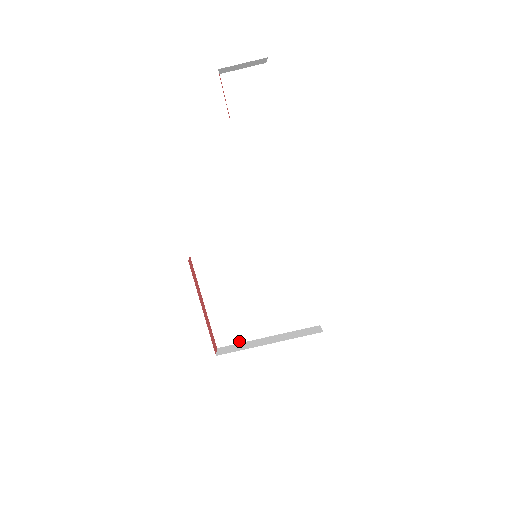
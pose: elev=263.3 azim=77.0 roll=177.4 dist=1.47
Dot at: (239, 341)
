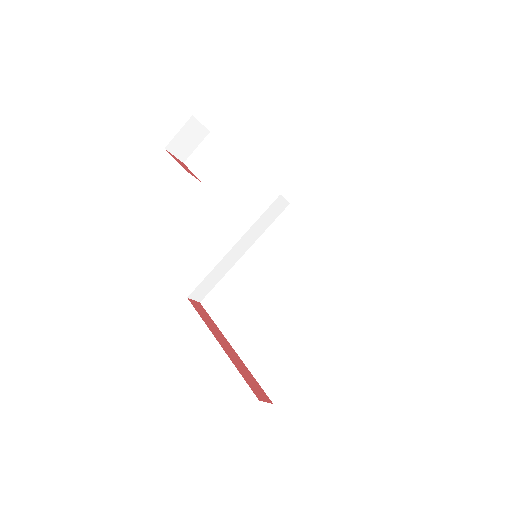
Dot at: (295, 377)
